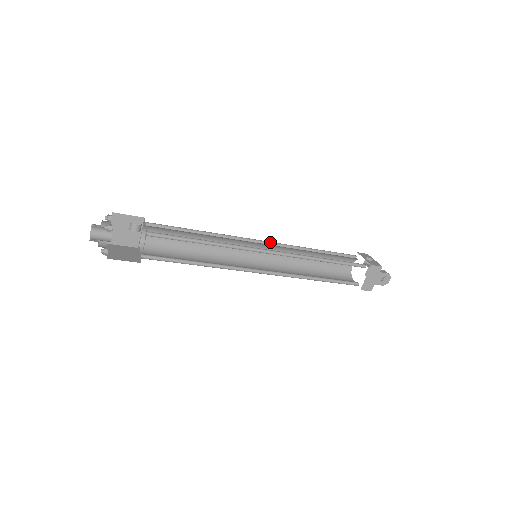
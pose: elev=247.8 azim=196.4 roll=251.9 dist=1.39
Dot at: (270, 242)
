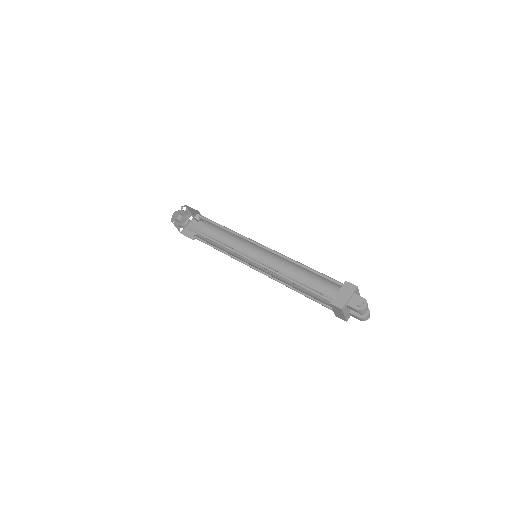
Dot at: occluded
